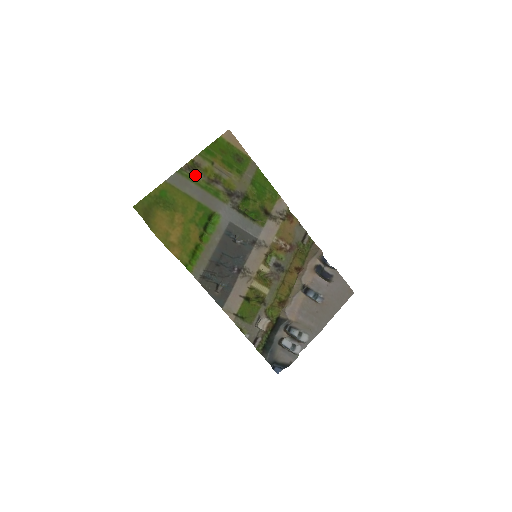
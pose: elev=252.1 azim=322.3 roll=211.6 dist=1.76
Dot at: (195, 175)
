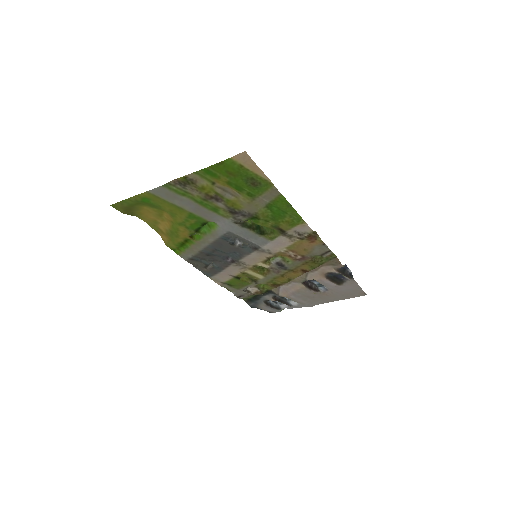
Dot at: (188, 190)
